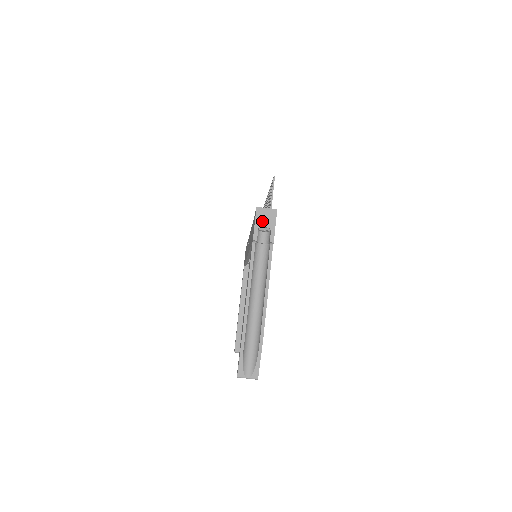
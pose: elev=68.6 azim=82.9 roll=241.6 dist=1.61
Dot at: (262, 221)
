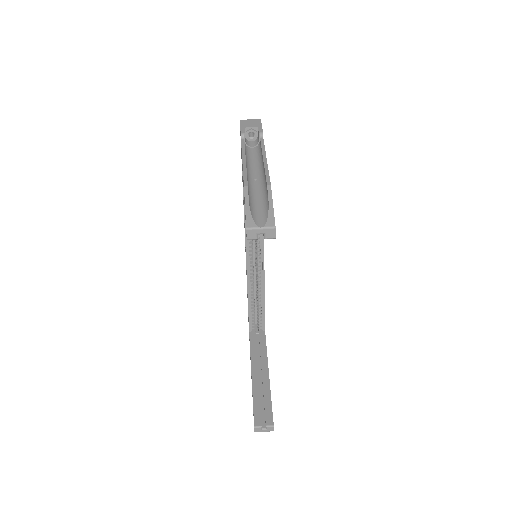
Dot at: (247, 125)
